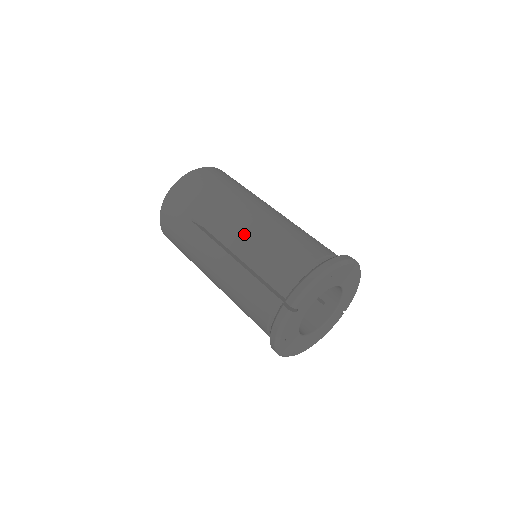
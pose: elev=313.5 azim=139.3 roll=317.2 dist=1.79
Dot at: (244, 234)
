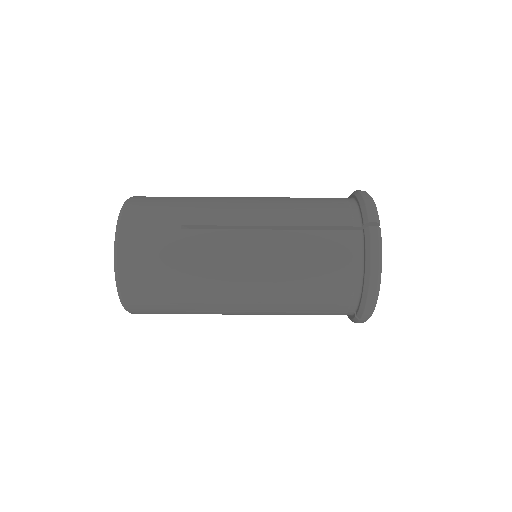
Dot at: (262, 297)
